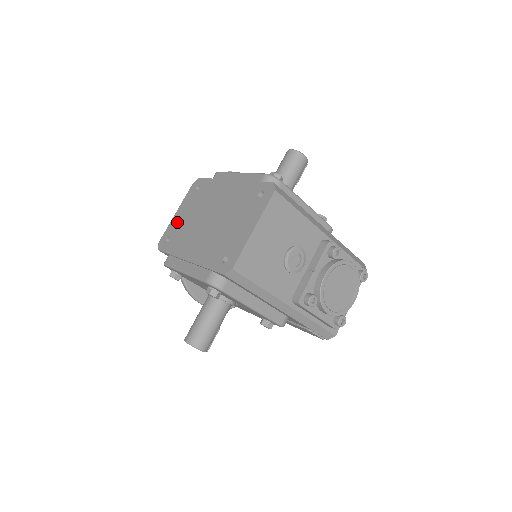
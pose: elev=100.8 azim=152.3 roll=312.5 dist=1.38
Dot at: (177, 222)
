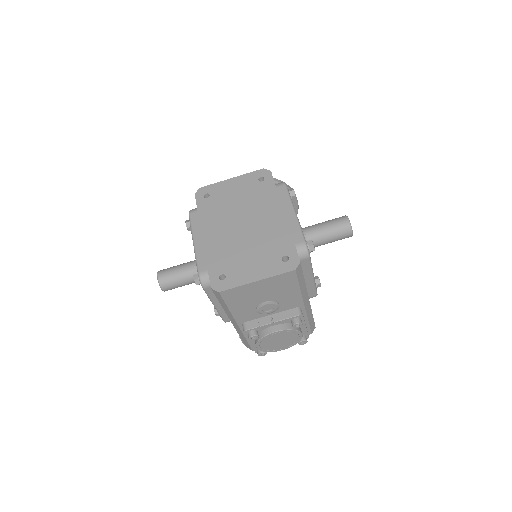
Dot at: (225, 189)
